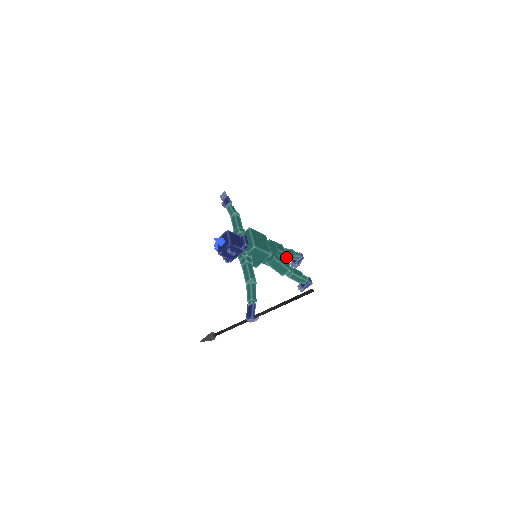
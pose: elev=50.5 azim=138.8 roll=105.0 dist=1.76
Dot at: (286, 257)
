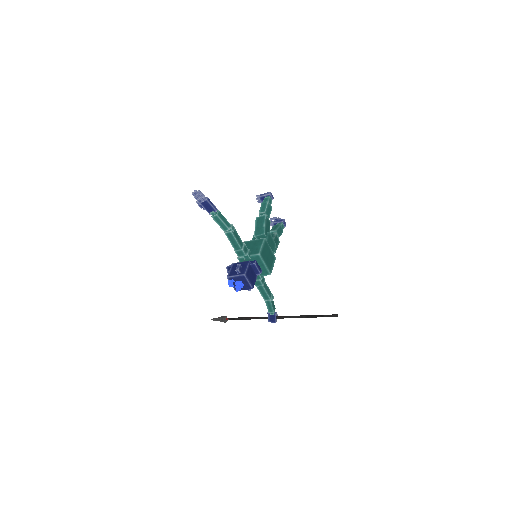
Dot at: occluded
